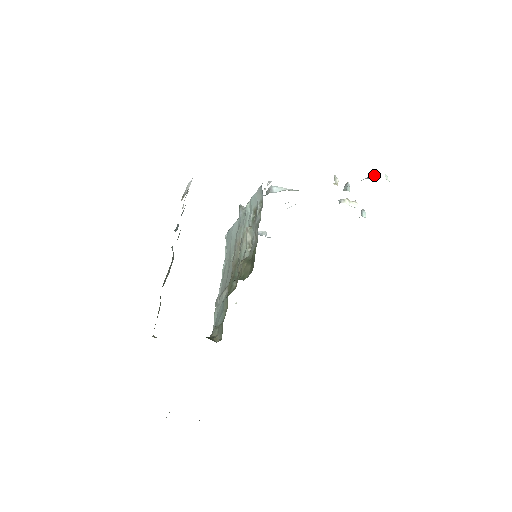
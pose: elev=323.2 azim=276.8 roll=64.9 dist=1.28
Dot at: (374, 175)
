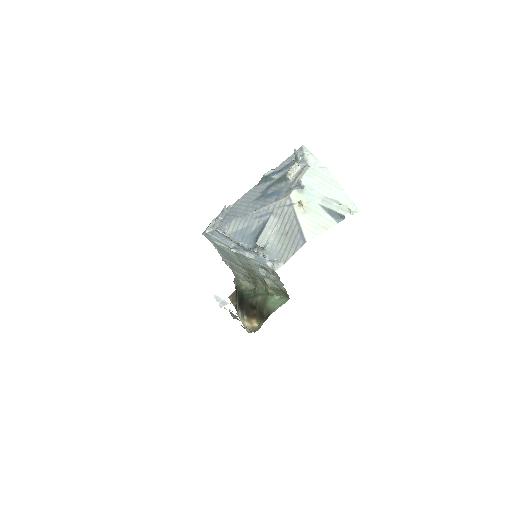
Dot at: (342, 217)
